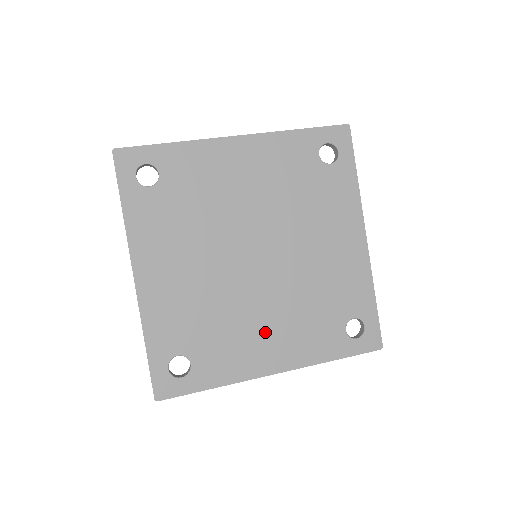
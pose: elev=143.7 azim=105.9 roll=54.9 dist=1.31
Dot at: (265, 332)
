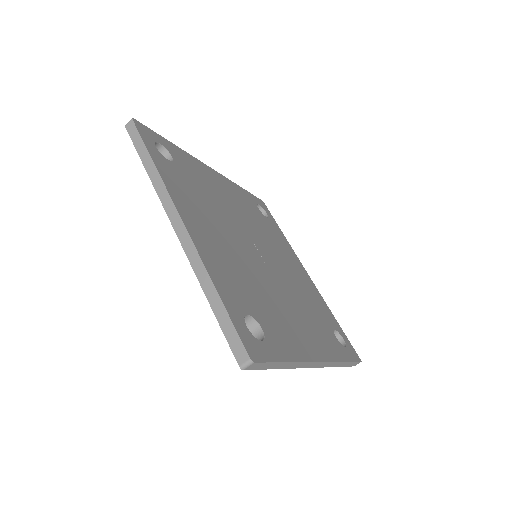
Dot at: (295, 319)
